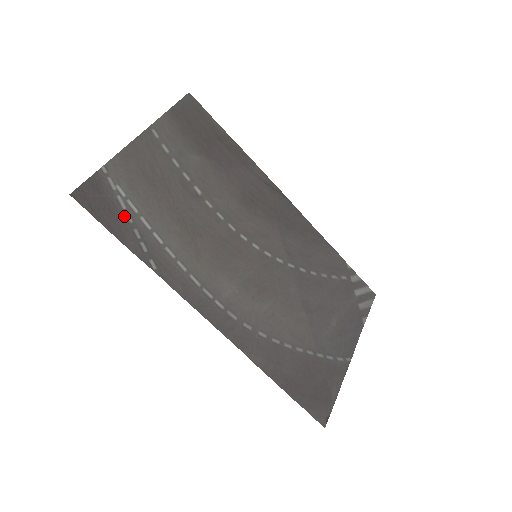
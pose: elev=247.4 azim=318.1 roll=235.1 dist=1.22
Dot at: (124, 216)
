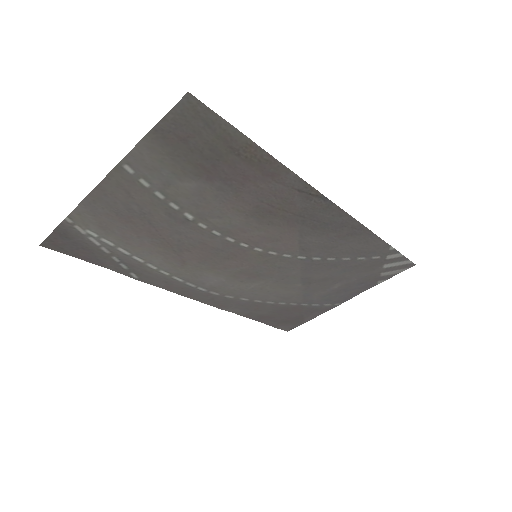
Dot at: (100, 250)
